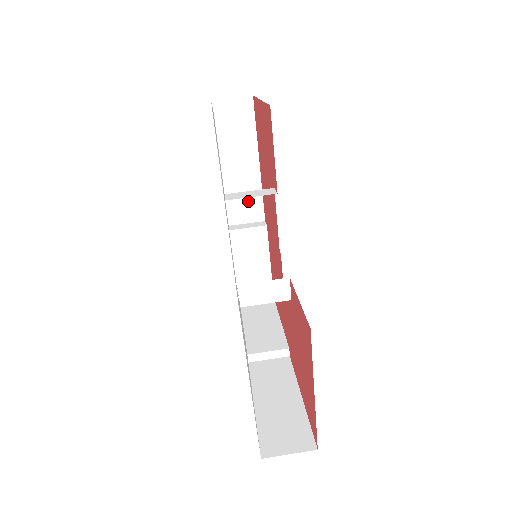
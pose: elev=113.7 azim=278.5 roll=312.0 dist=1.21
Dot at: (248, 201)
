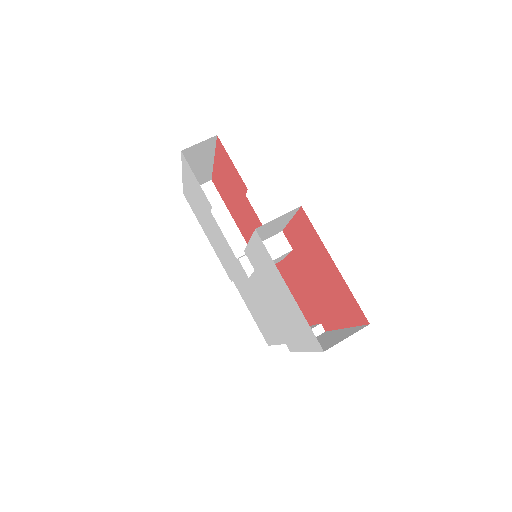
Dot at: (239, 256)
